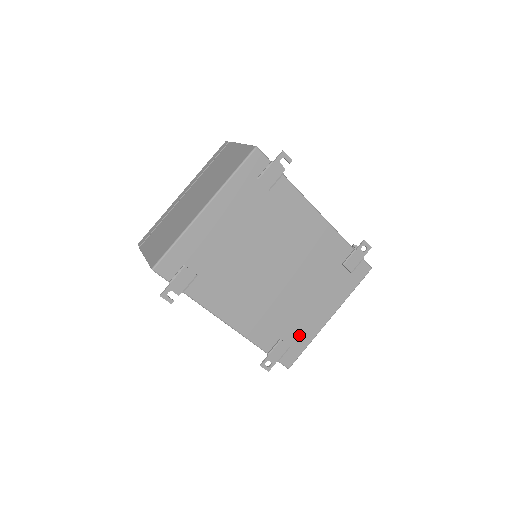
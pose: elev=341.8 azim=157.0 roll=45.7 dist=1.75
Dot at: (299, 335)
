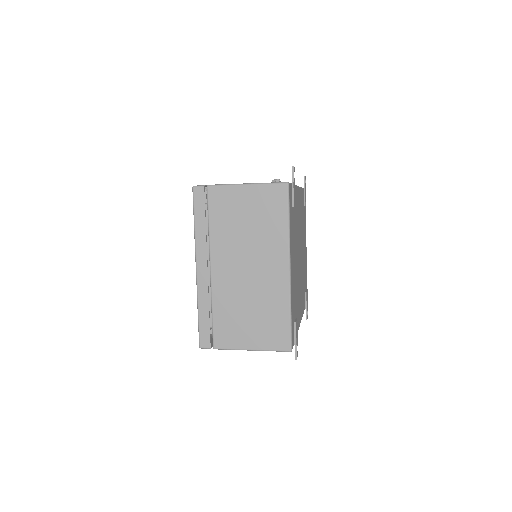
Dot at: occluded
